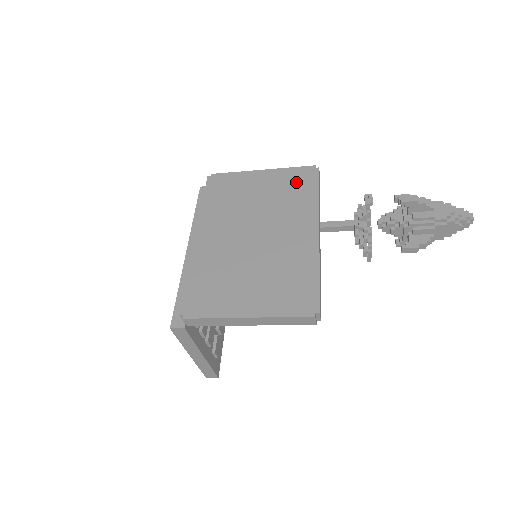
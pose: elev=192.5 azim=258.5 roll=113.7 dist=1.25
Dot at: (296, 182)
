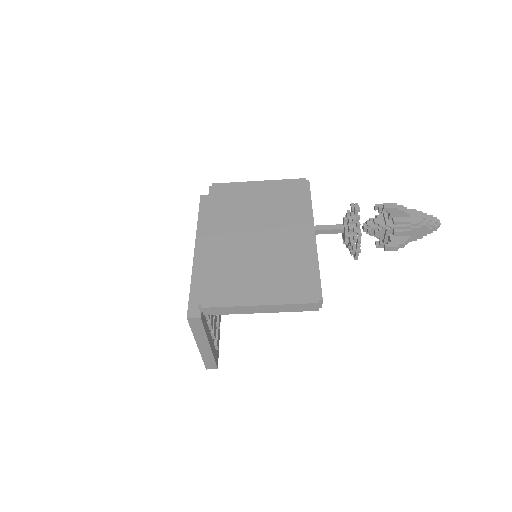
Dot at: (290, 192)
